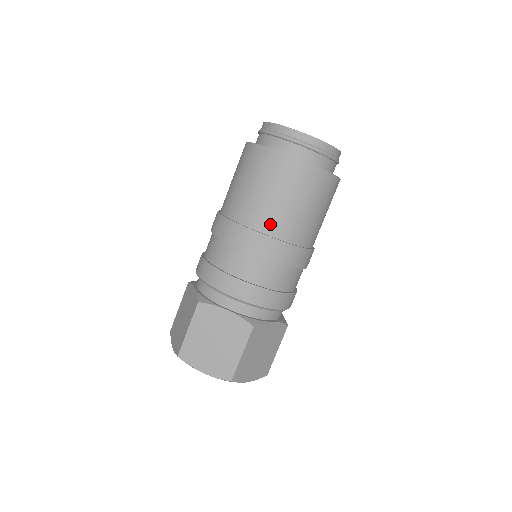
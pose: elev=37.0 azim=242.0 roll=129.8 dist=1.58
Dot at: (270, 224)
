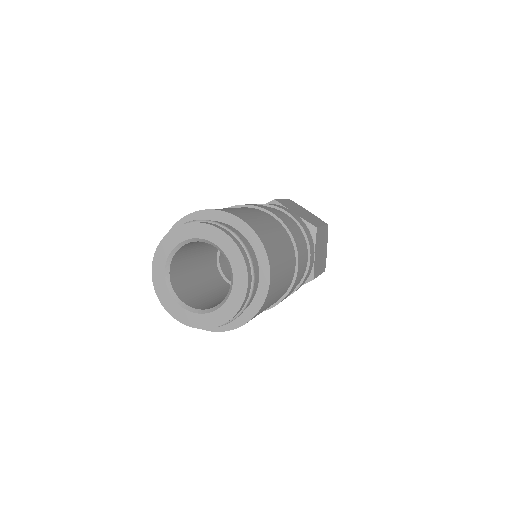
Dot at: occluded
